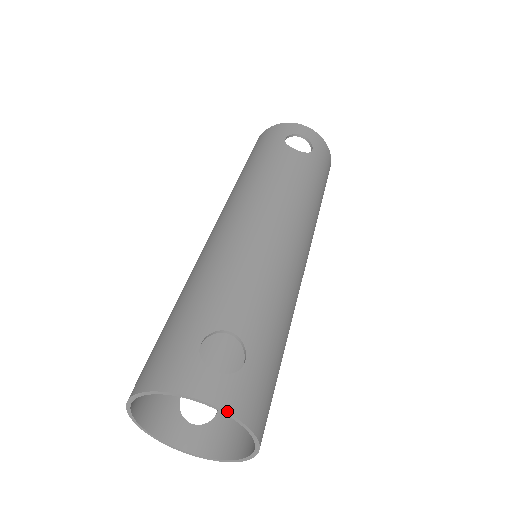
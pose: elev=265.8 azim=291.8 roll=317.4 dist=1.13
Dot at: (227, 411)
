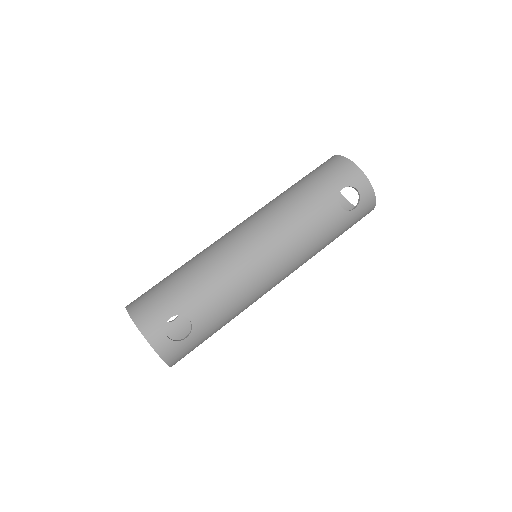
Dot at: (160, 357)
